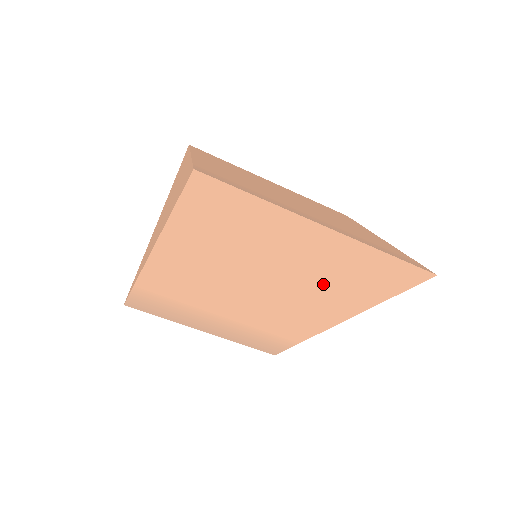
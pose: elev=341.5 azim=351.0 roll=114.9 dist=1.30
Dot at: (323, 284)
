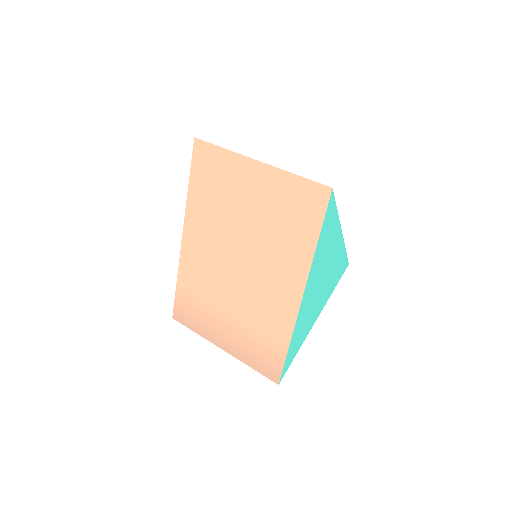
Dot at: (275, 231)
